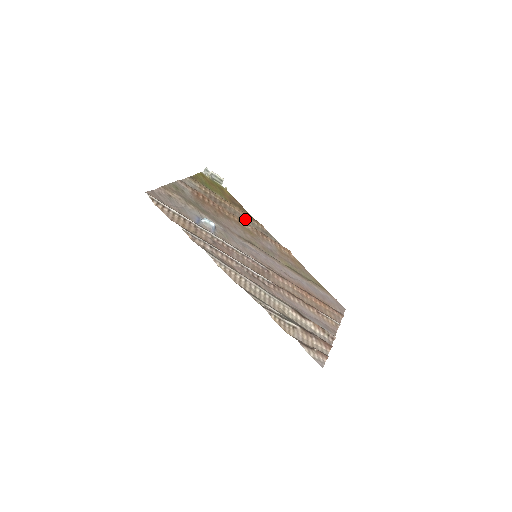
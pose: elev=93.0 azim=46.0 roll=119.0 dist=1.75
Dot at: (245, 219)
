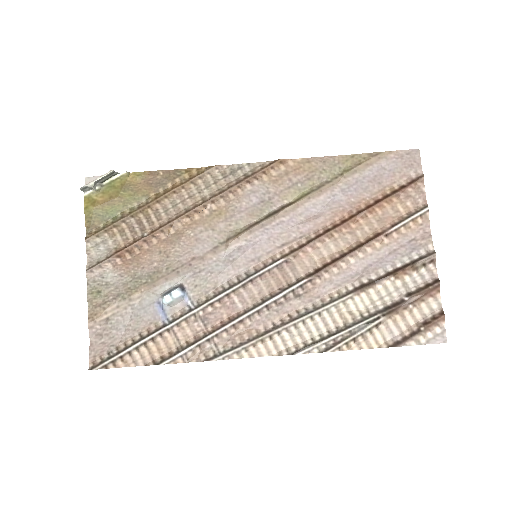
Dot at: (193, 194)
